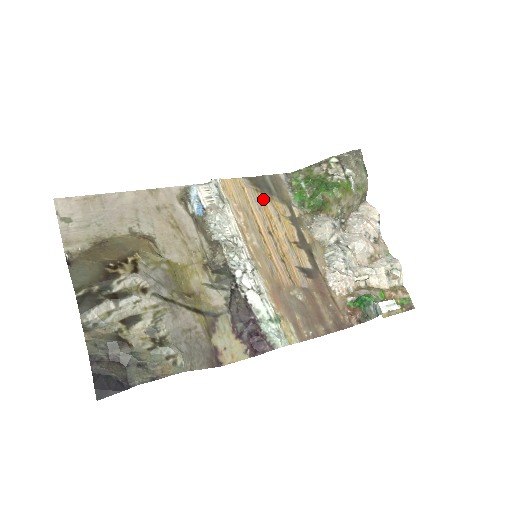
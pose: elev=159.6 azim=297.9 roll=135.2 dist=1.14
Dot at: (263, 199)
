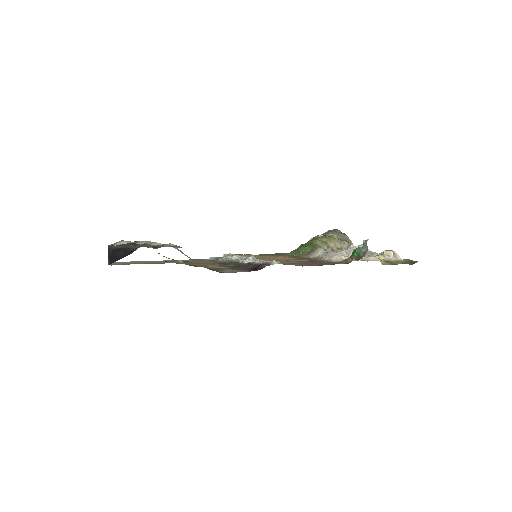
Dot at: occluded
